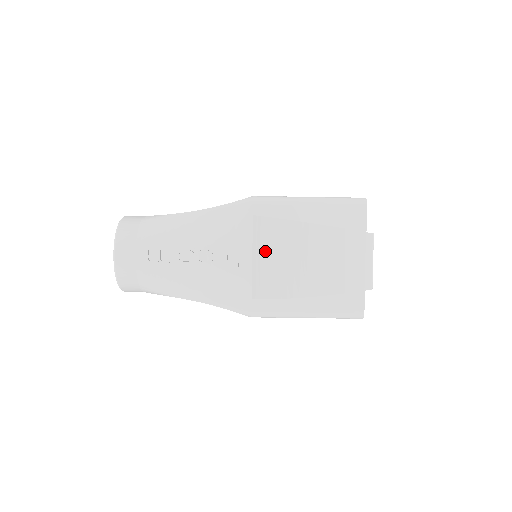
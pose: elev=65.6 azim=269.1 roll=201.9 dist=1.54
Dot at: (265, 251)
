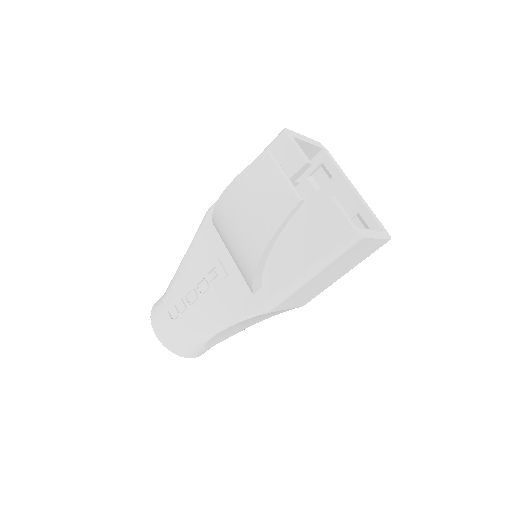
Dot at: (228, 245)
